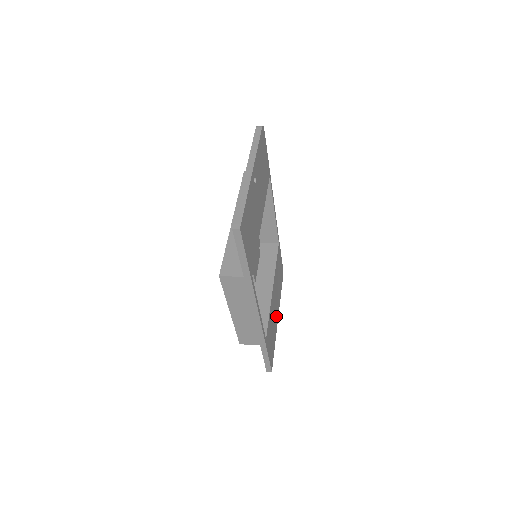
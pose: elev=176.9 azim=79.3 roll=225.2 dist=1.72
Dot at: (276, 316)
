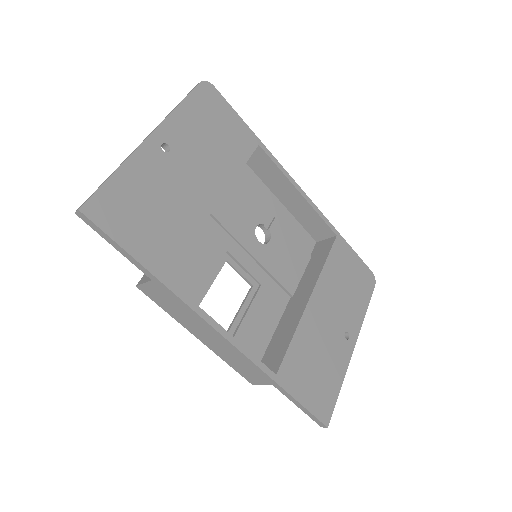
Dot at: (342, 342)
